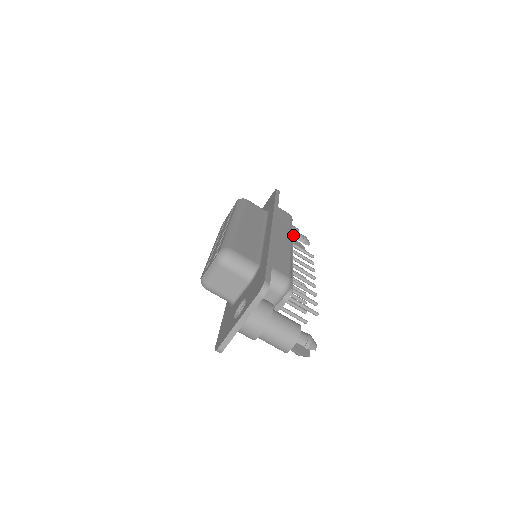
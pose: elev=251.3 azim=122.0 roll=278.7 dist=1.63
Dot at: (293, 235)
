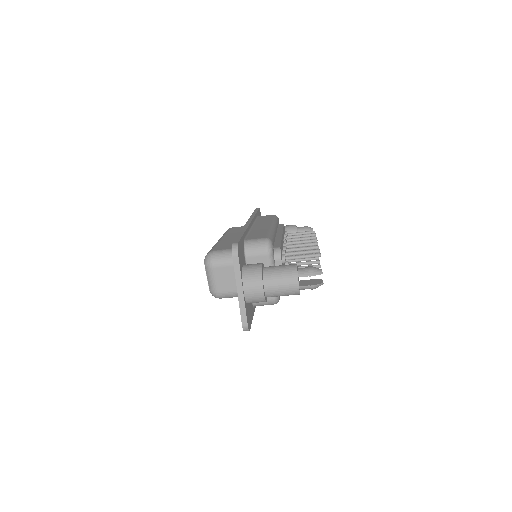
Dot at: (292, 231)
